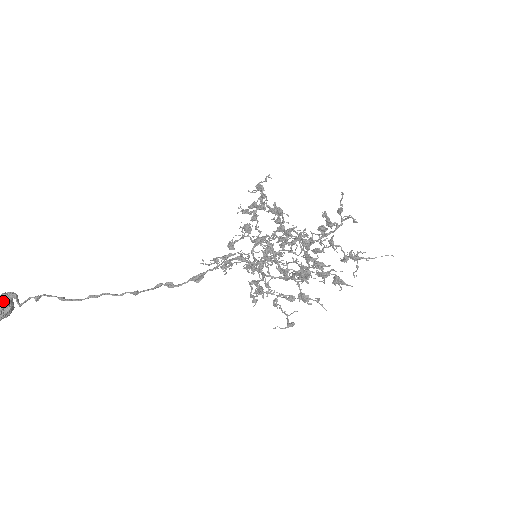
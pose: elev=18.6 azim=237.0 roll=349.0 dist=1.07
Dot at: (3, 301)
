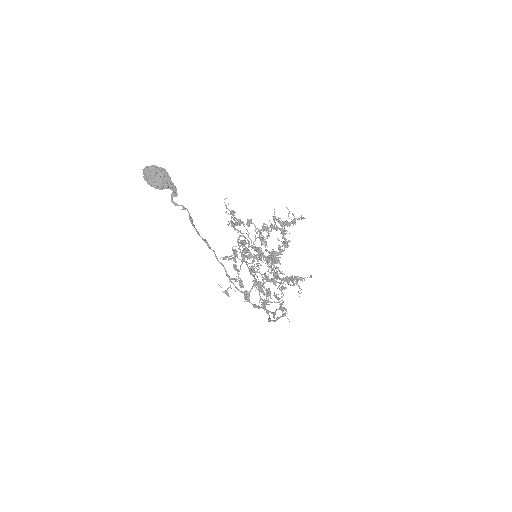
Dot at: (166, 185)
